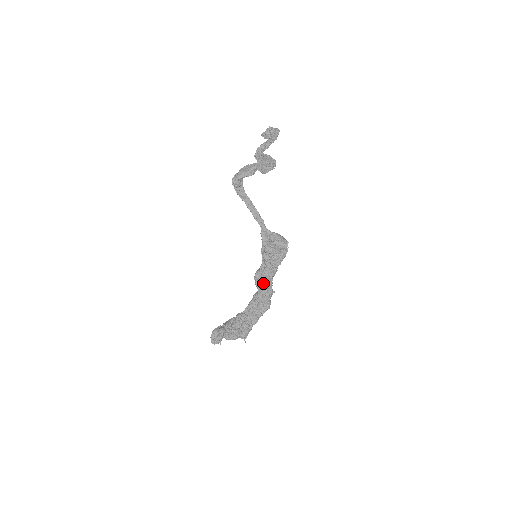
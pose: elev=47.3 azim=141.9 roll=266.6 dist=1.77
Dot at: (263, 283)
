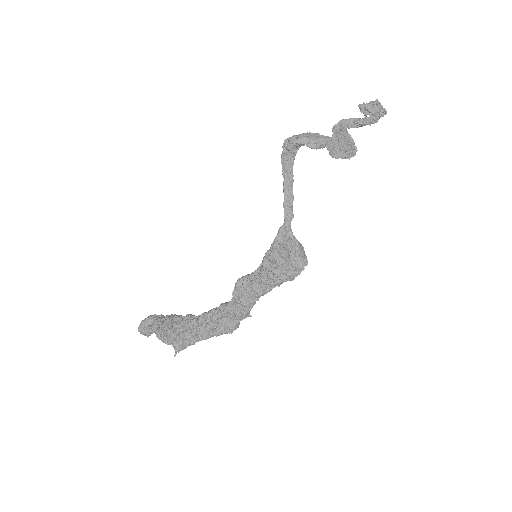
Dot at: (243, 295)
